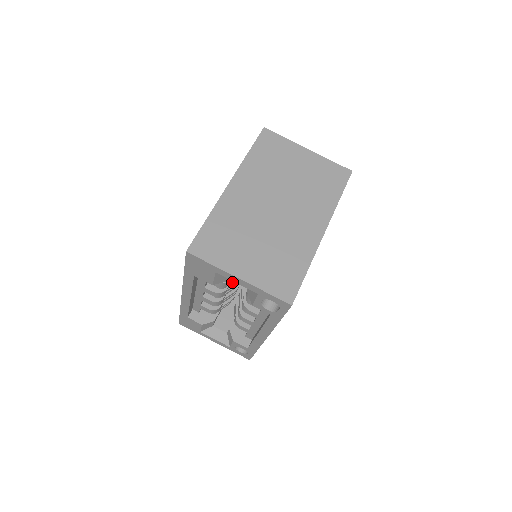
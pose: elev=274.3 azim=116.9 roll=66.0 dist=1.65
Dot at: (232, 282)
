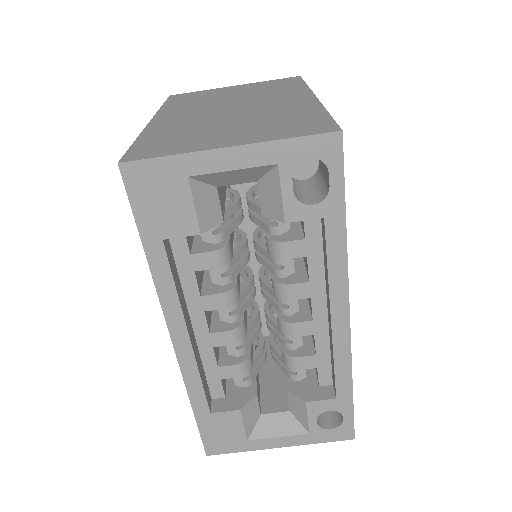
Dot at: (239, 269)
